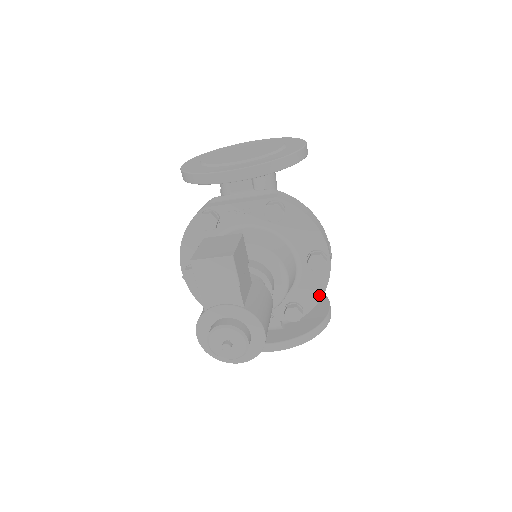
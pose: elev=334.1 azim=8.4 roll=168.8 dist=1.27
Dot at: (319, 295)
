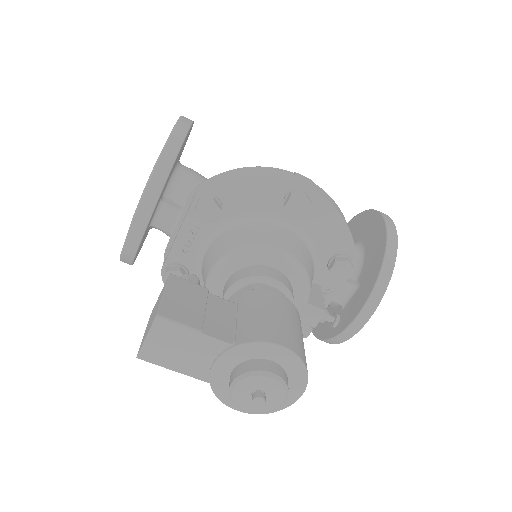
Dot at: (343, 228)
